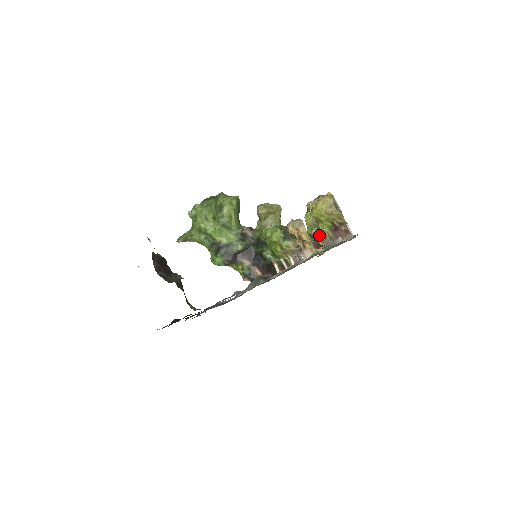
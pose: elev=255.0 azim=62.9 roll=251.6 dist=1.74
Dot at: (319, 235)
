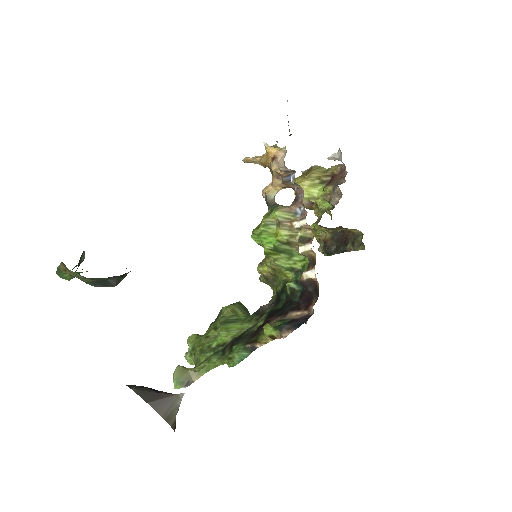
Dot at: occluded
